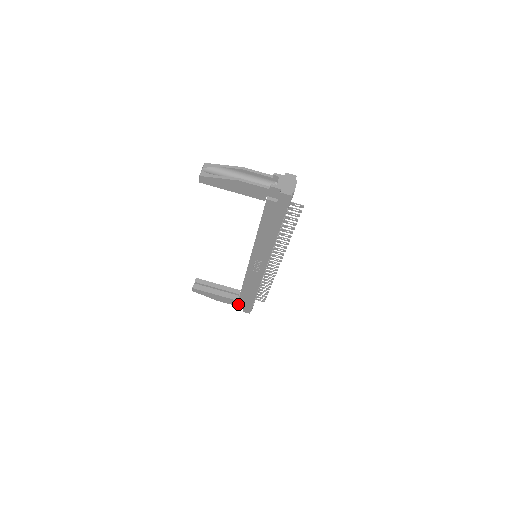
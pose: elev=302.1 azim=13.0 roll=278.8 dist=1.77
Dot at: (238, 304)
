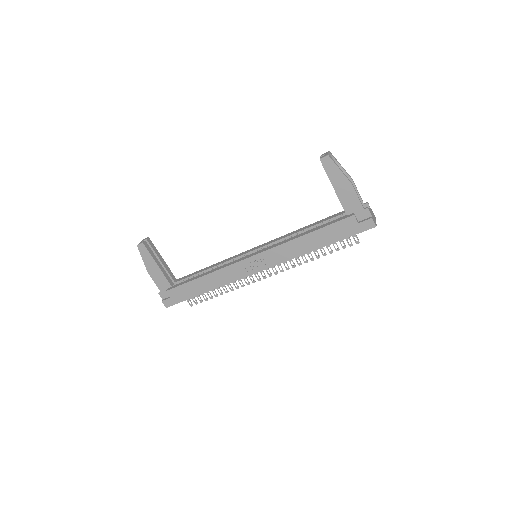
Dot at: (170, 290)
